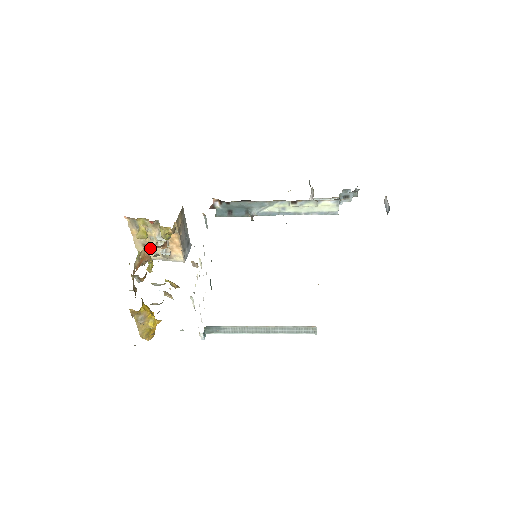
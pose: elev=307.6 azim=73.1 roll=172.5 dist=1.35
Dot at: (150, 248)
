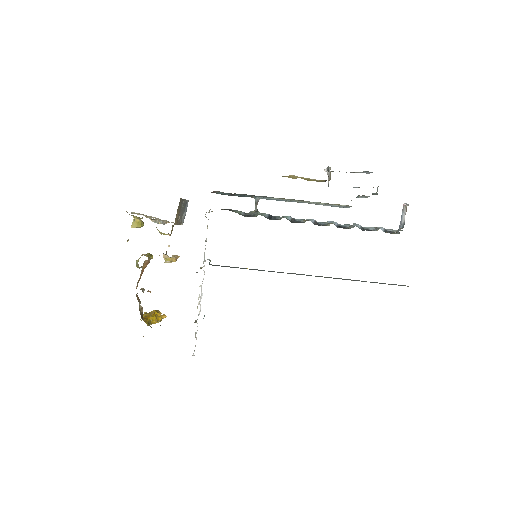
Dot at: occluded
